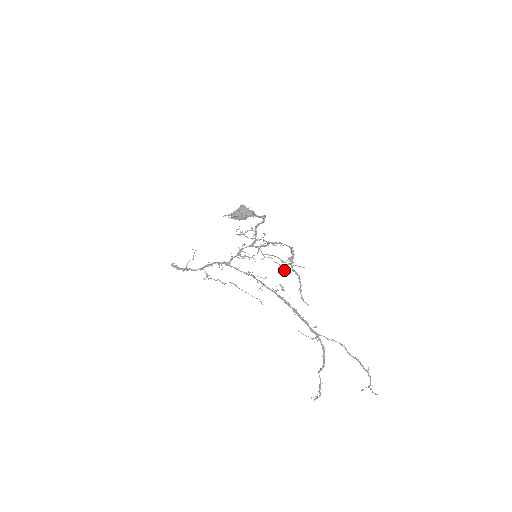
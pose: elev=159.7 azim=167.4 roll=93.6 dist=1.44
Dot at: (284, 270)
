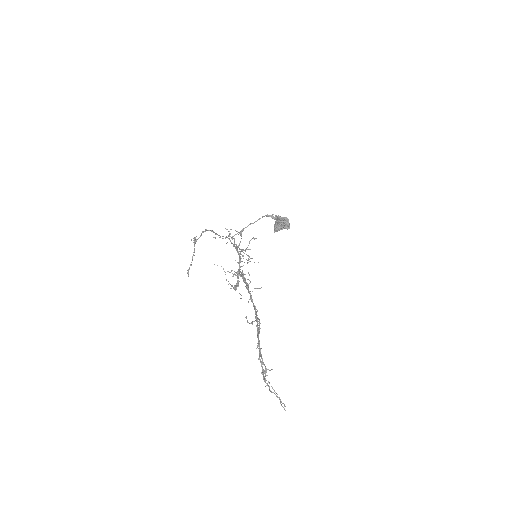
Dot at: occluded
